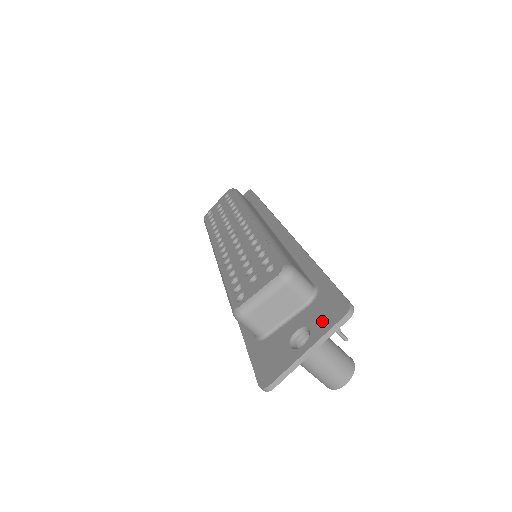
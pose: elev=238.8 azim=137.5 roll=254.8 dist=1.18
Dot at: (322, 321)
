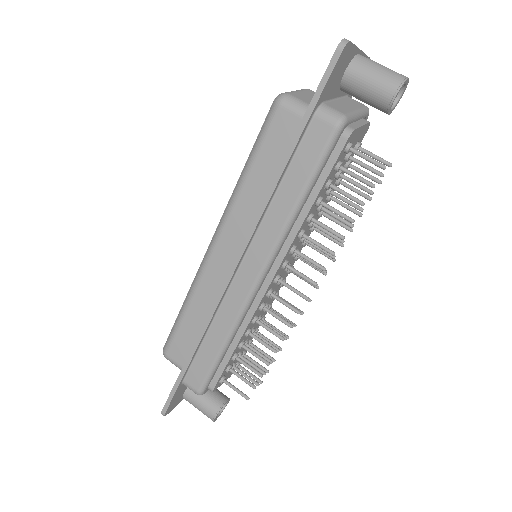
Dot at: occluded
